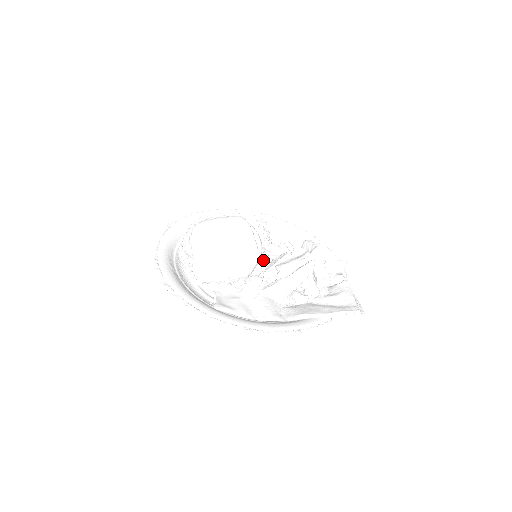
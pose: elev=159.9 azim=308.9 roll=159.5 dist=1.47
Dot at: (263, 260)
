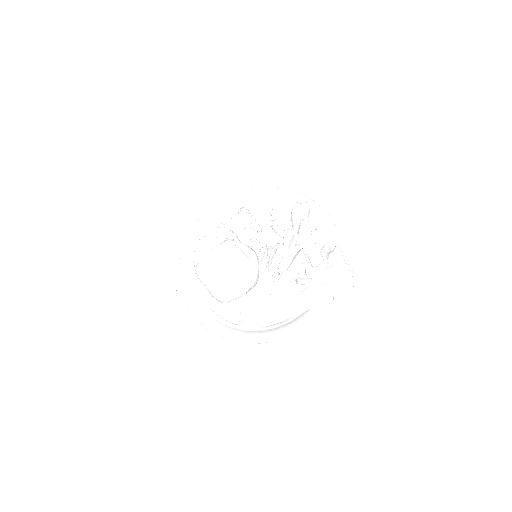
Dot at: (263, 255)
